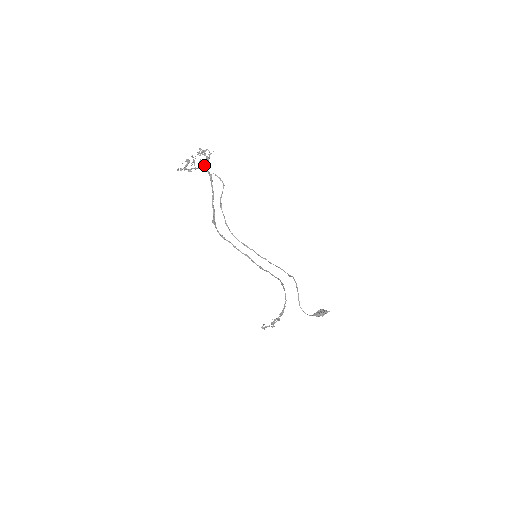
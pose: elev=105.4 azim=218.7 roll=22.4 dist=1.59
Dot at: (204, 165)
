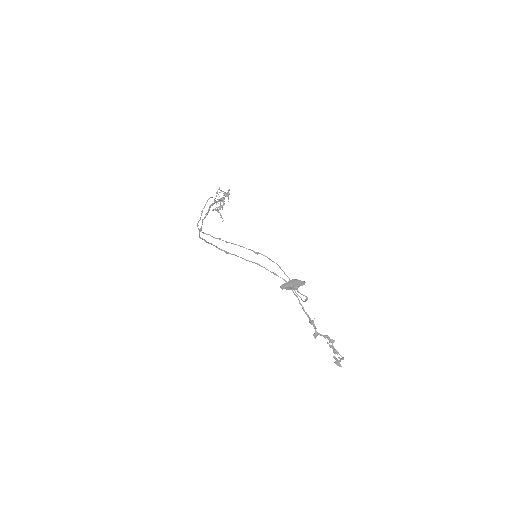
Dot at: (222, 200)
